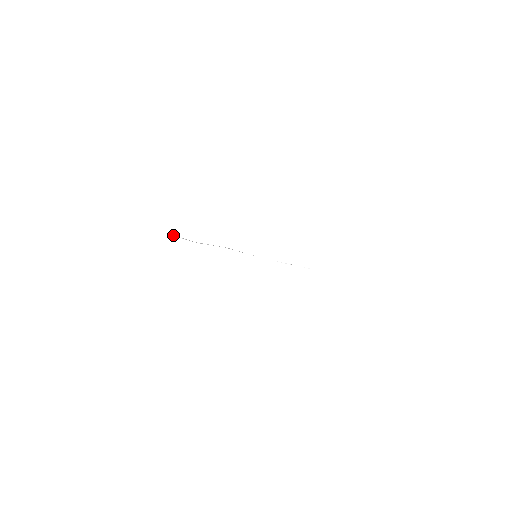
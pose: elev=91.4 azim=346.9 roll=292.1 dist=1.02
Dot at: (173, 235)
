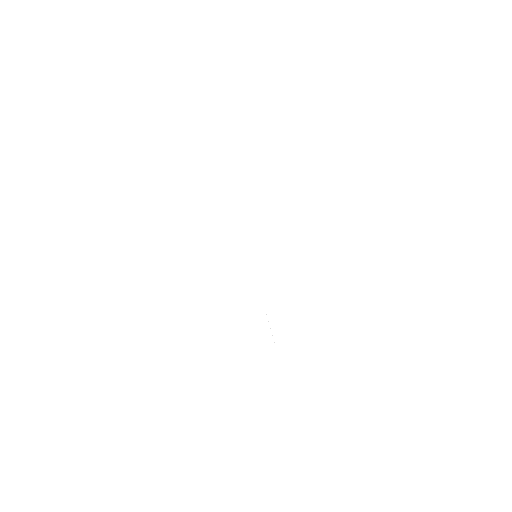
Dot at: occluded
